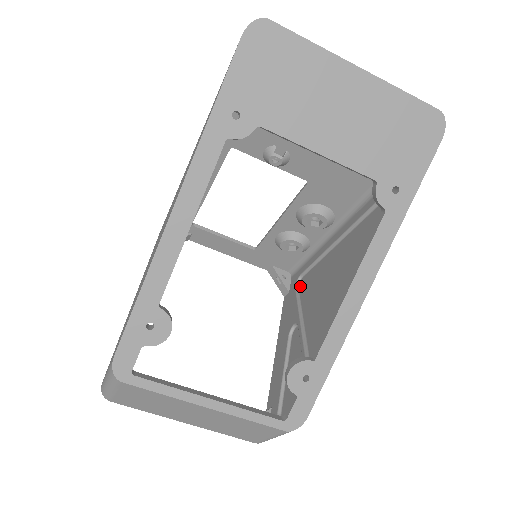
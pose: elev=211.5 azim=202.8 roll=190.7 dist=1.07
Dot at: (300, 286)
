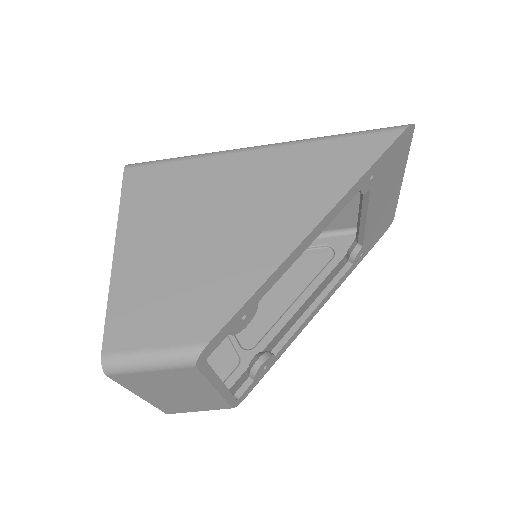
Dot at: occluded
